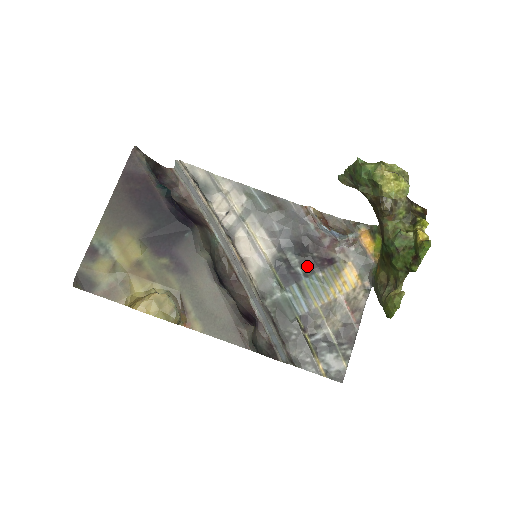
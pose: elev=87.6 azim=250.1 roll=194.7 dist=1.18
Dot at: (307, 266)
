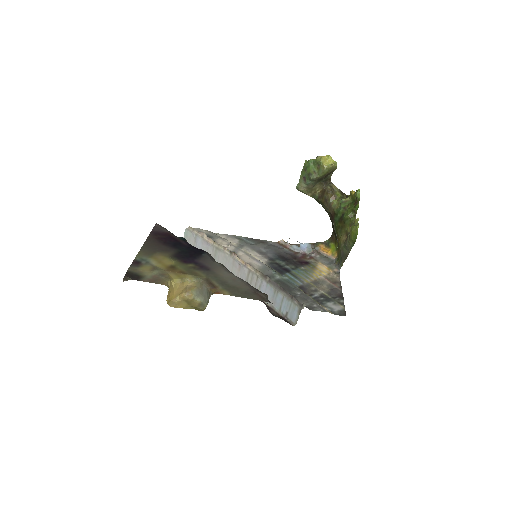
Dot at: (292, 265)
